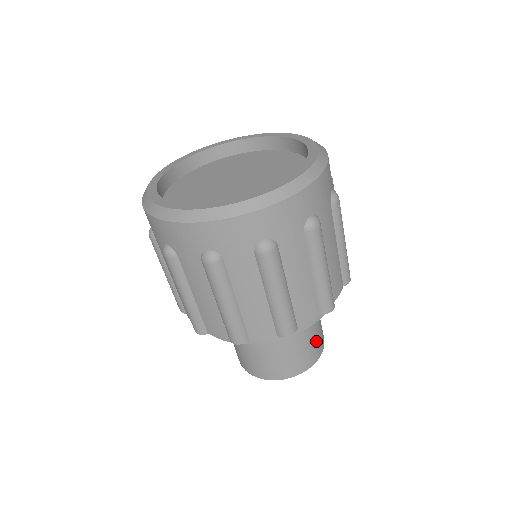
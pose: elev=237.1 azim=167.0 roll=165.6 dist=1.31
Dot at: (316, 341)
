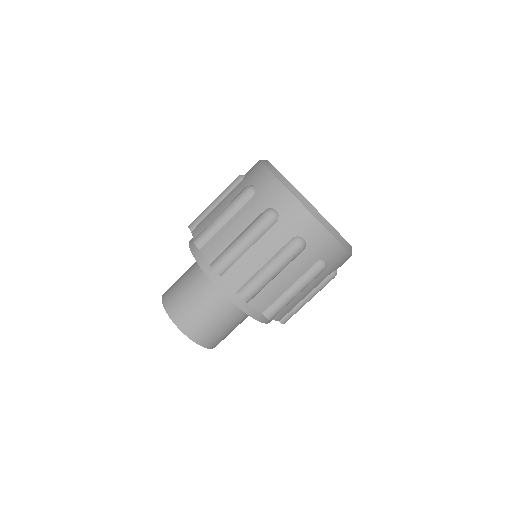
Dot at: occluded
